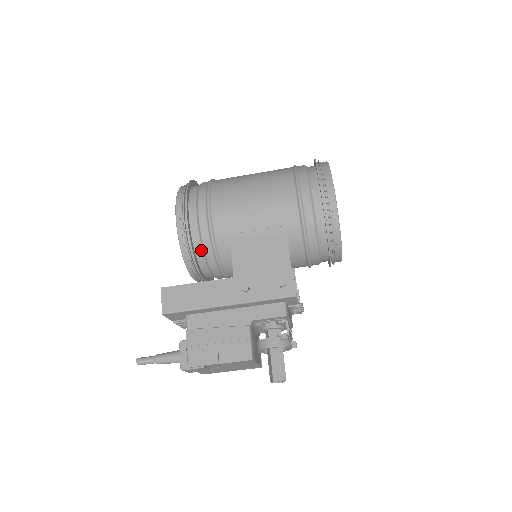
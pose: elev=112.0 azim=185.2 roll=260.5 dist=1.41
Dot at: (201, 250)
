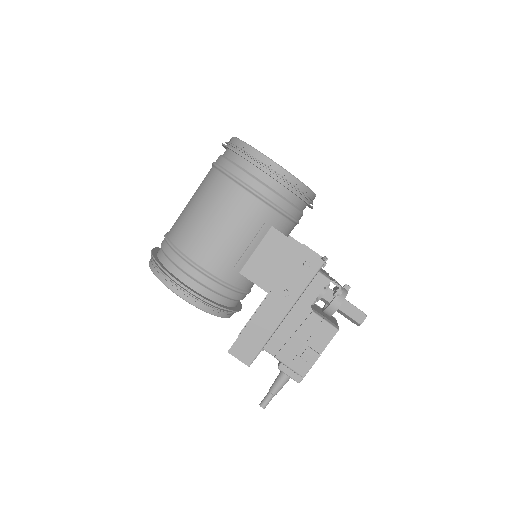
Dot at: (223, 298)
